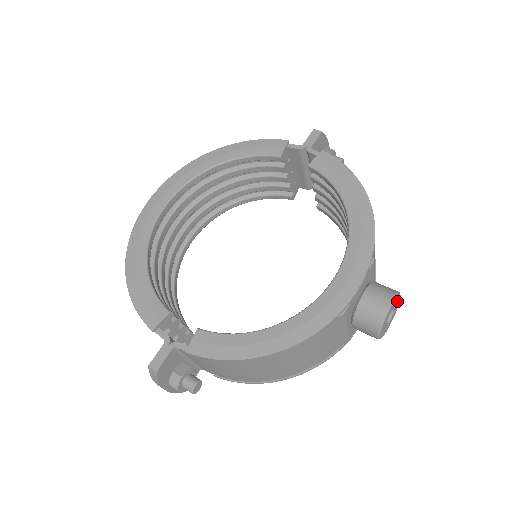
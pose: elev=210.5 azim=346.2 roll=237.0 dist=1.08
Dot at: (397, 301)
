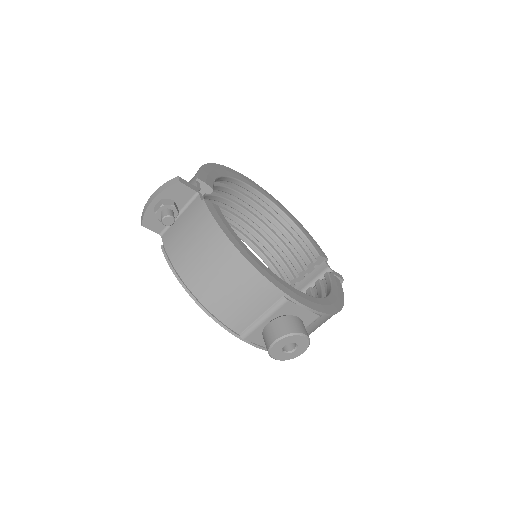
Dot at: (301, 349)
